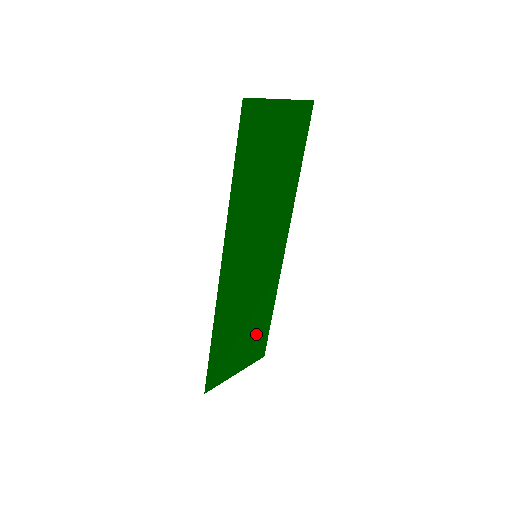
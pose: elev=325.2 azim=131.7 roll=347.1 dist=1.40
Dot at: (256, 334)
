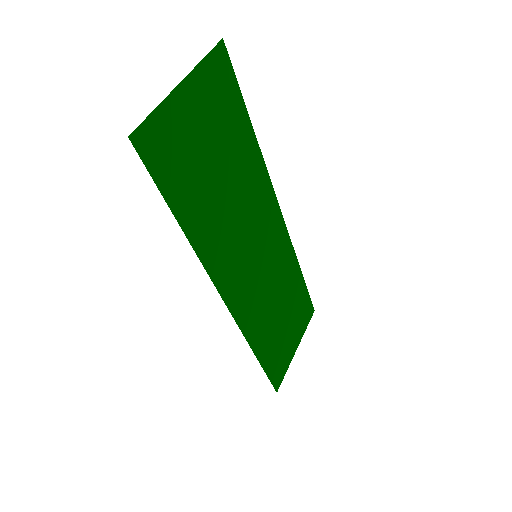
Dot at: (296, 306)
